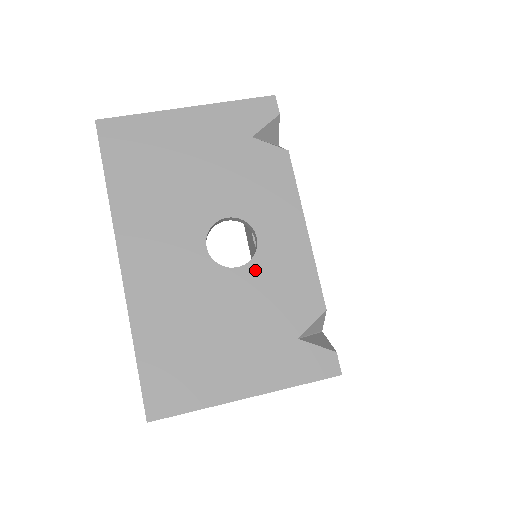
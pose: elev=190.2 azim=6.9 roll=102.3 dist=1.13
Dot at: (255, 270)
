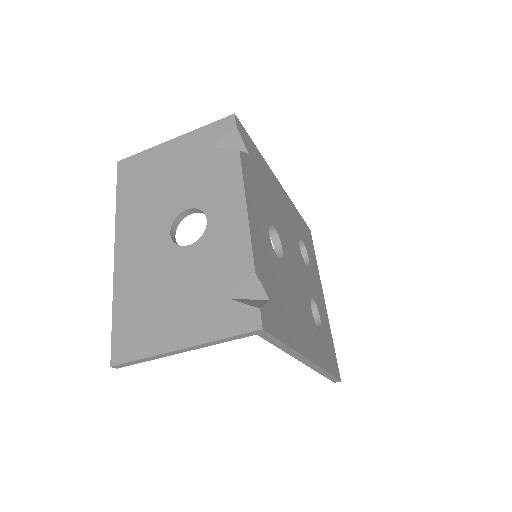
Dot at: (202, 246)
